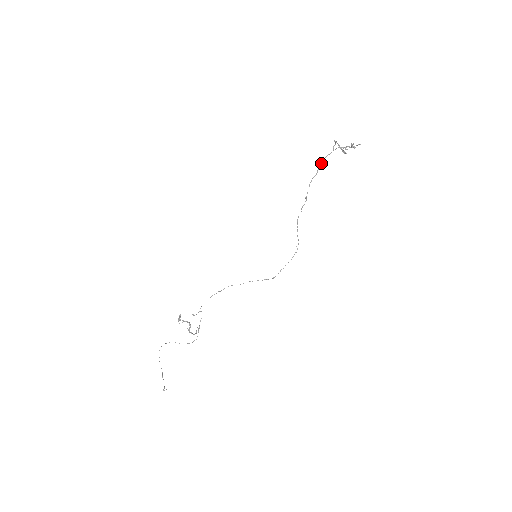
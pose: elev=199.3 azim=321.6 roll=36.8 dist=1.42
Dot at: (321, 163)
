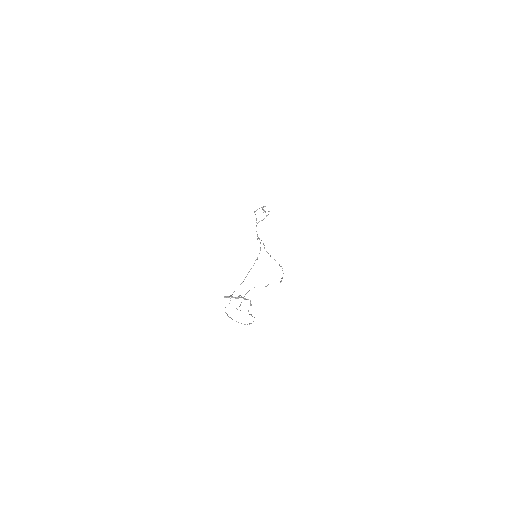
Dot at: occluded
